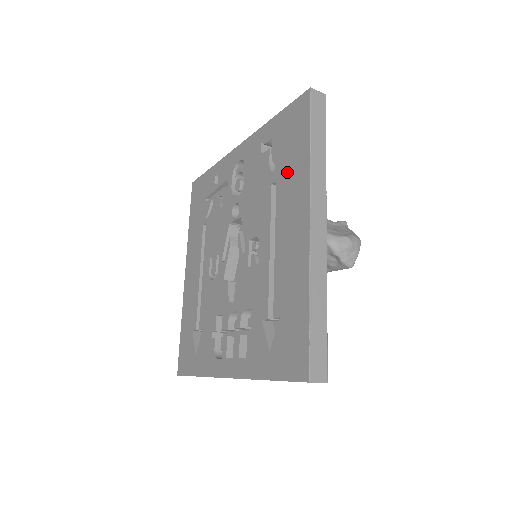
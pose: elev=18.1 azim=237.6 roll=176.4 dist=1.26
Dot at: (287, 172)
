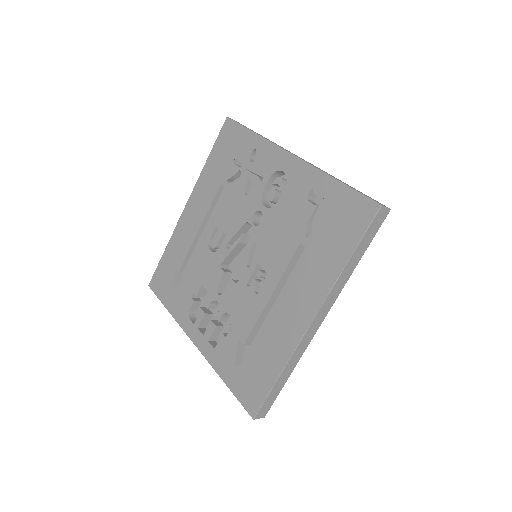
Dot at: (318, 254)
